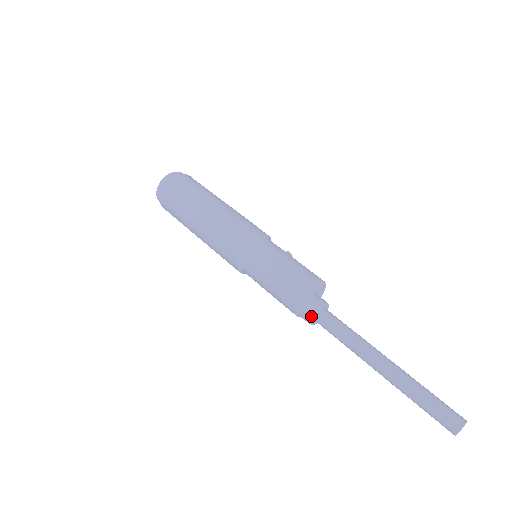
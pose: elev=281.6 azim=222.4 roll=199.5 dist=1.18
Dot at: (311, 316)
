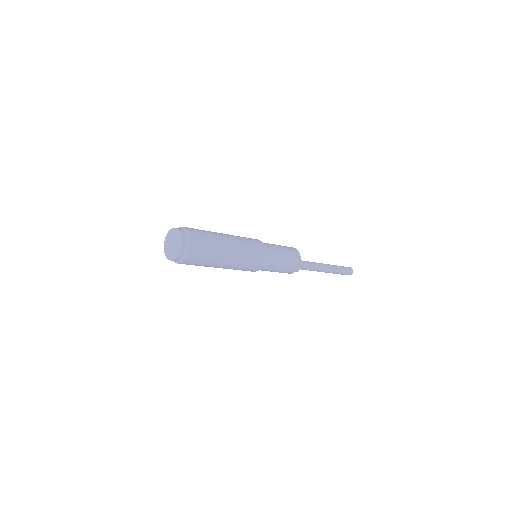
Dot at: occluded
